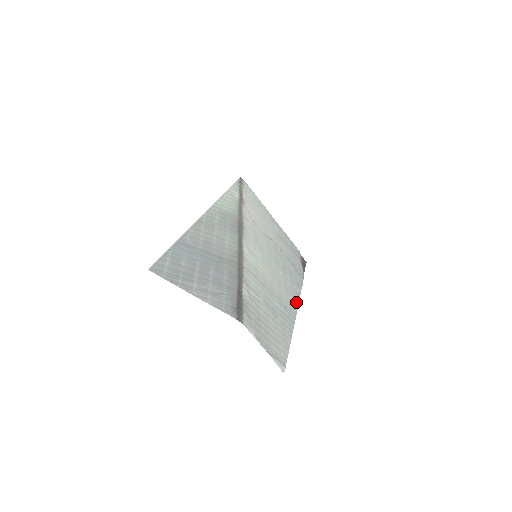
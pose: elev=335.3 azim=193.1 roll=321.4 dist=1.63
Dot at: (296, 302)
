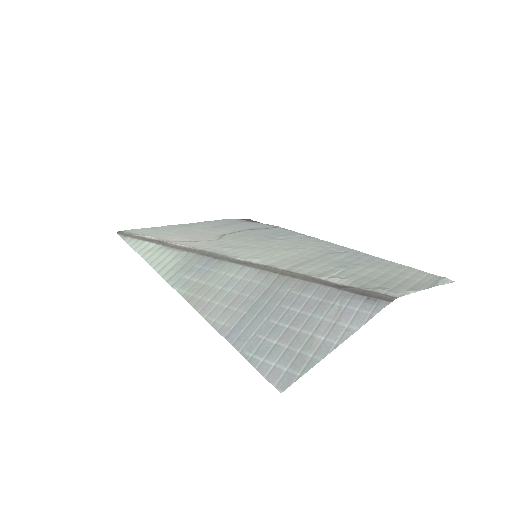
Dot at: (322, 242)
